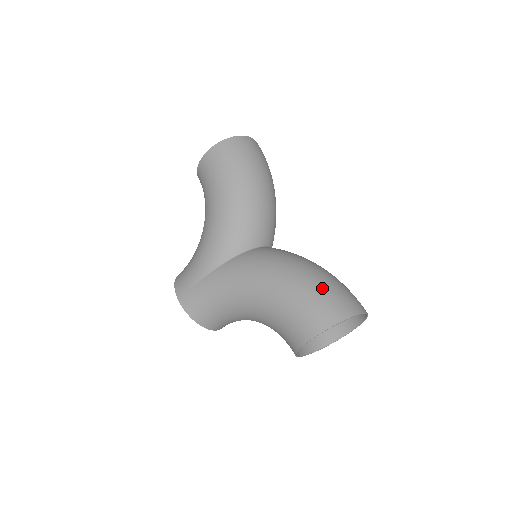
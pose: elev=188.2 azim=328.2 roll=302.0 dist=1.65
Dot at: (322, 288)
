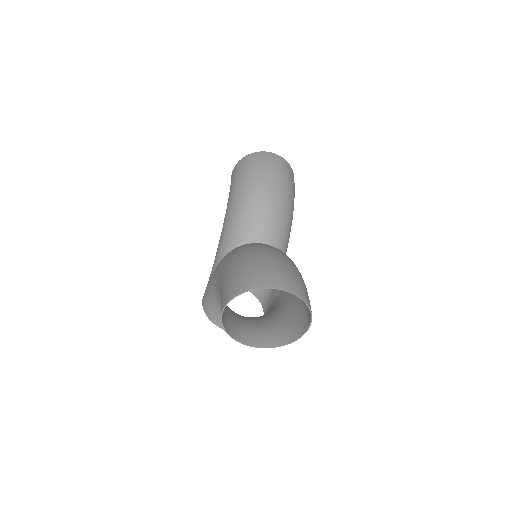
Dot at: (246, 265)
